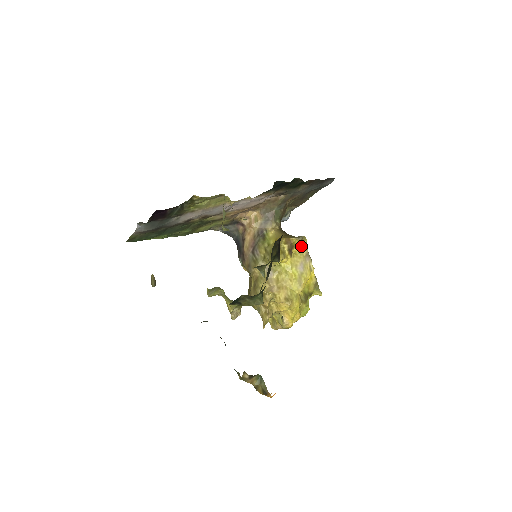
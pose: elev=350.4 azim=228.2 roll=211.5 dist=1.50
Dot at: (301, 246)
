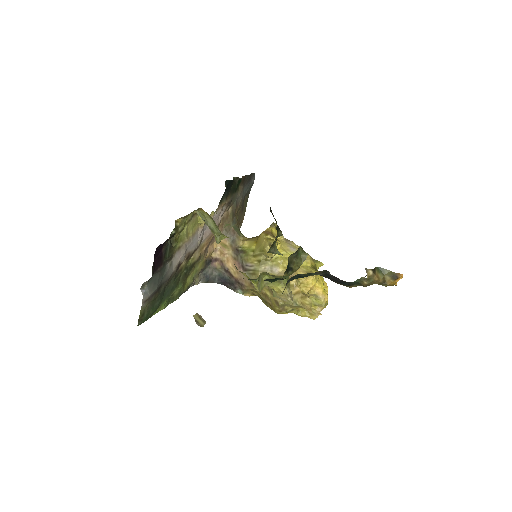
Dot at: occluded
